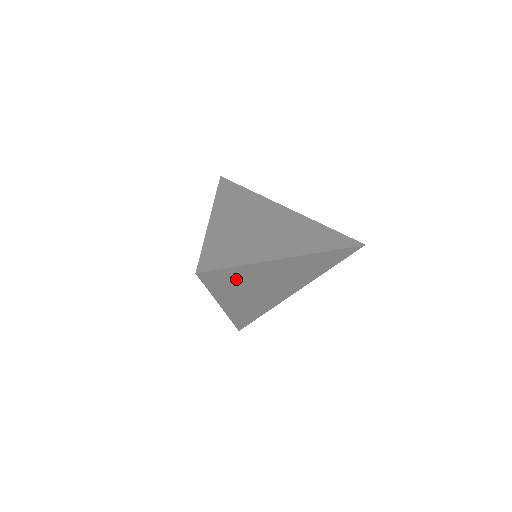
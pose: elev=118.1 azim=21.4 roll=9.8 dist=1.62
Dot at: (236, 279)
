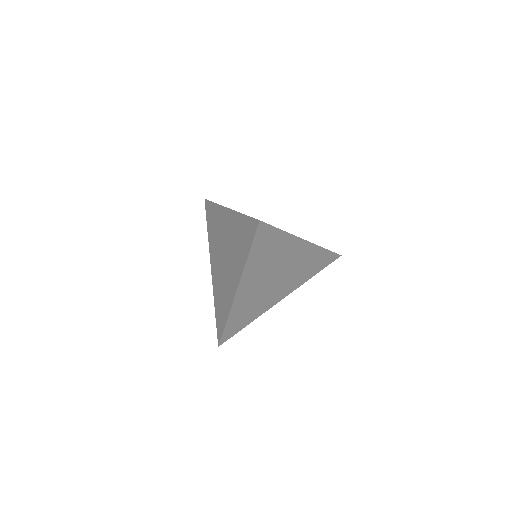
Dot at: (269, 250)
